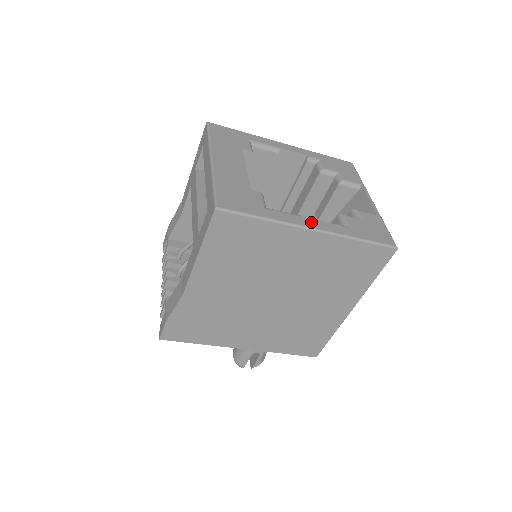
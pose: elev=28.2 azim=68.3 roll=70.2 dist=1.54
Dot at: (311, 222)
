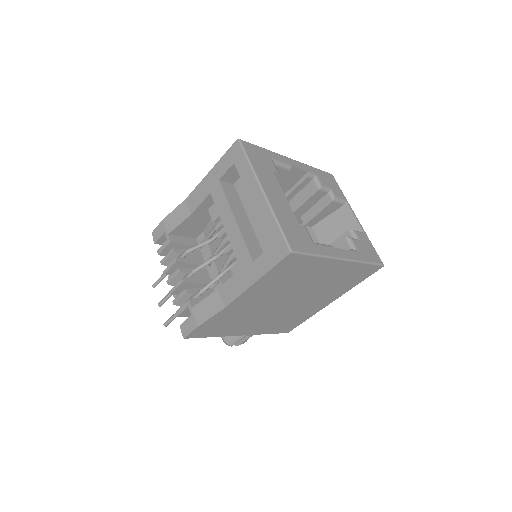
Dot at: (340, 252)
